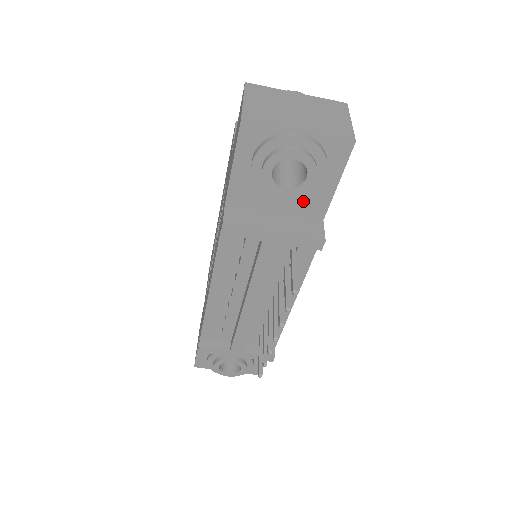
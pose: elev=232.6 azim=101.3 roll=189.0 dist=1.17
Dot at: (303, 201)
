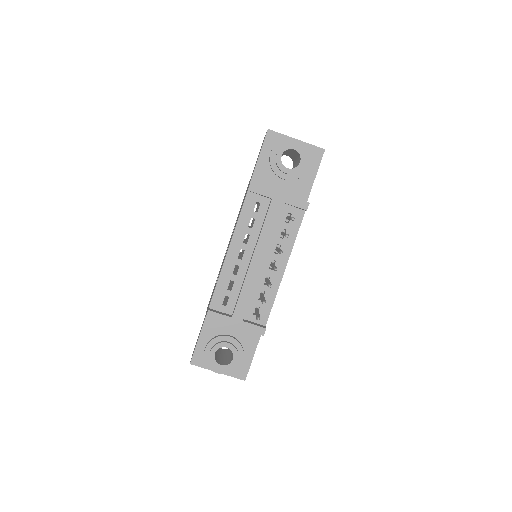
Dot at: (296, 187)
